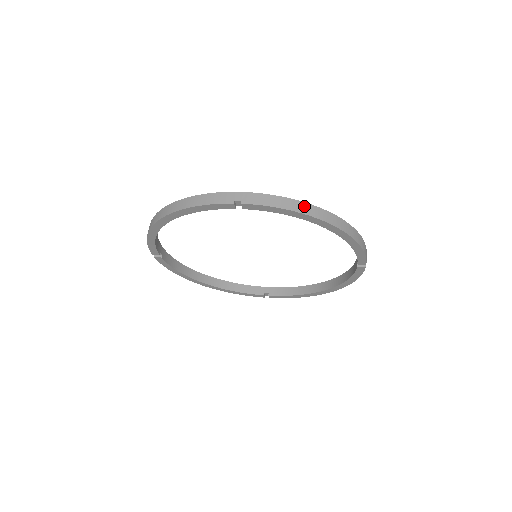
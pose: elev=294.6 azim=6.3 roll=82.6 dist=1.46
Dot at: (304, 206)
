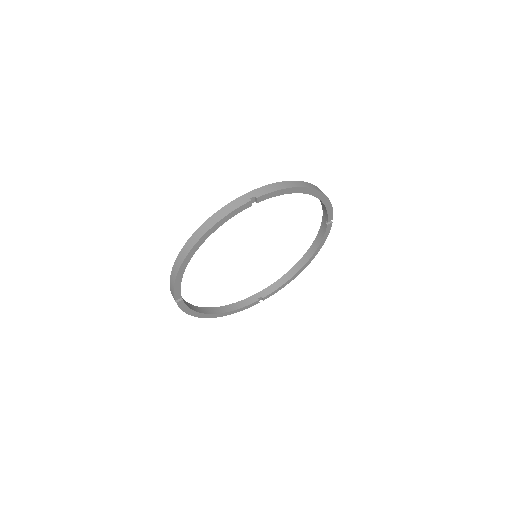
Dot at: (293, 183)
